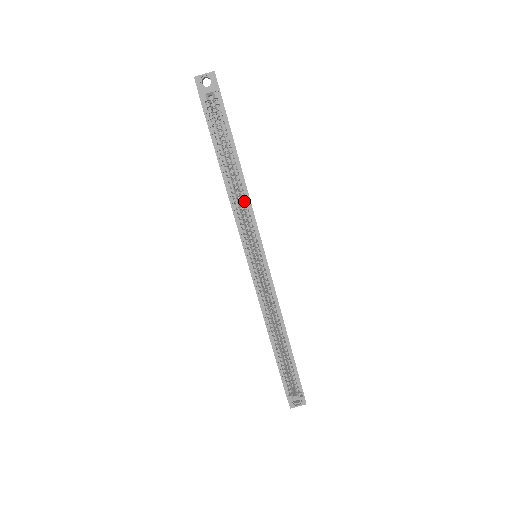
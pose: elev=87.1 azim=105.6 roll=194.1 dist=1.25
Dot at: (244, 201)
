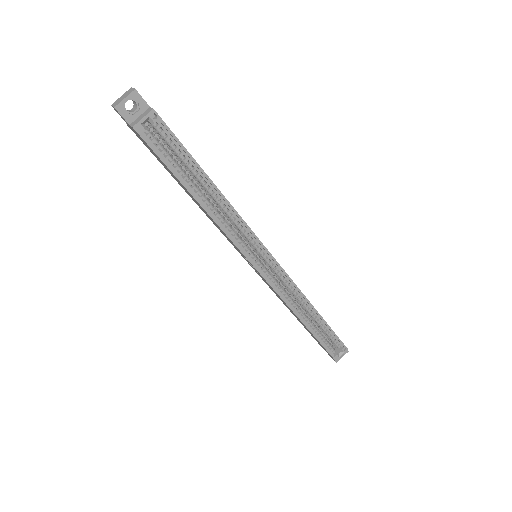
Dot at: (229, 215)
